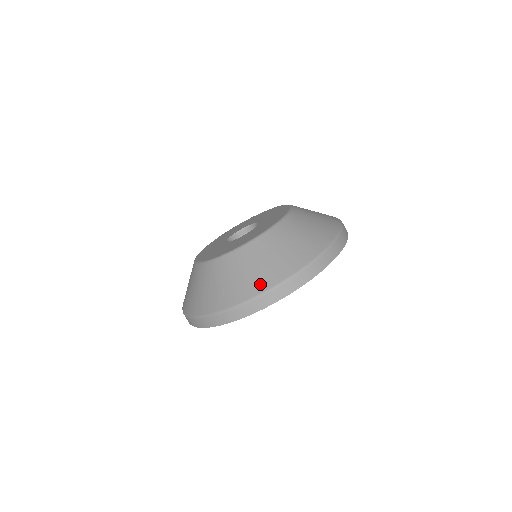
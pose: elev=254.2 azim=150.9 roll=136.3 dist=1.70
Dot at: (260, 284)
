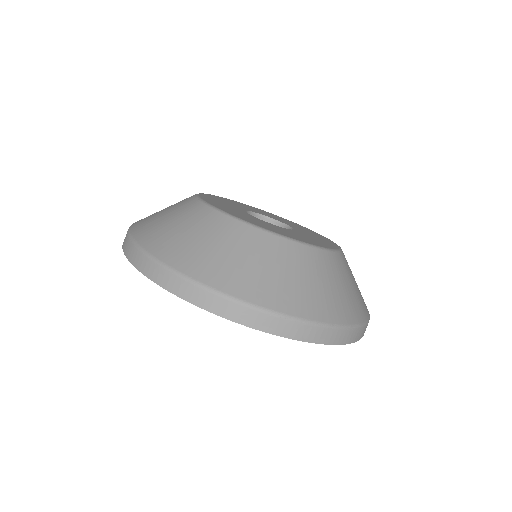
Dot at: (211, 273)
